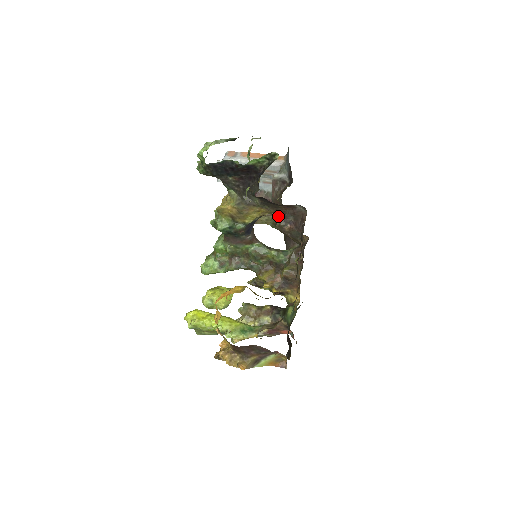
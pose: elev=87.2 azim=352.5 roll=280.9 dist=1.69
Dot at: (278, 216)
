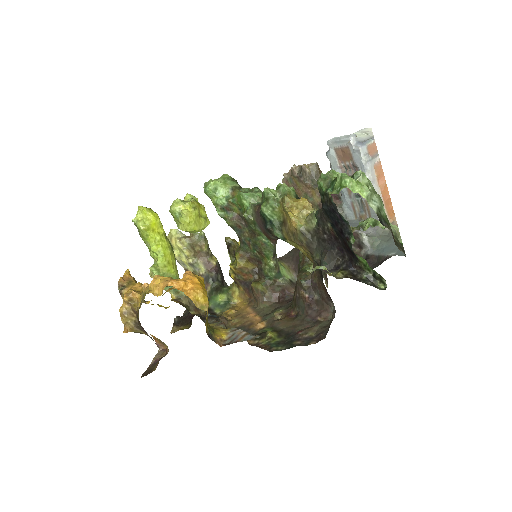
Dot at: (312, 277)
